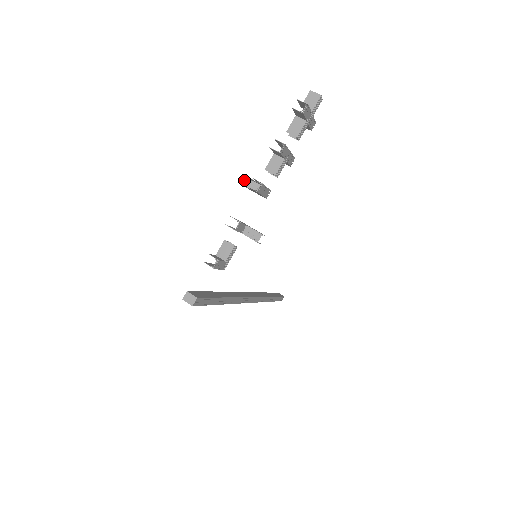
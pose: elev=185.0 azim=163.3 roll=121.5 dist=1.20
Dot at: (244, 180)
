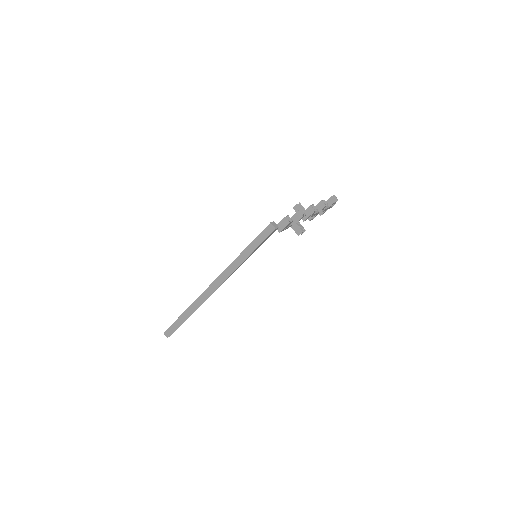
Dot at: (295, 207)
